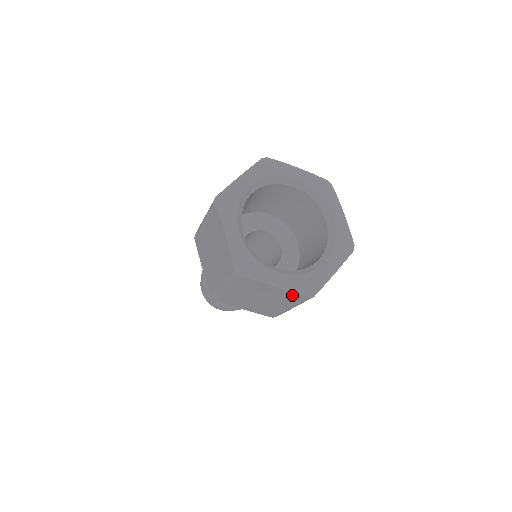
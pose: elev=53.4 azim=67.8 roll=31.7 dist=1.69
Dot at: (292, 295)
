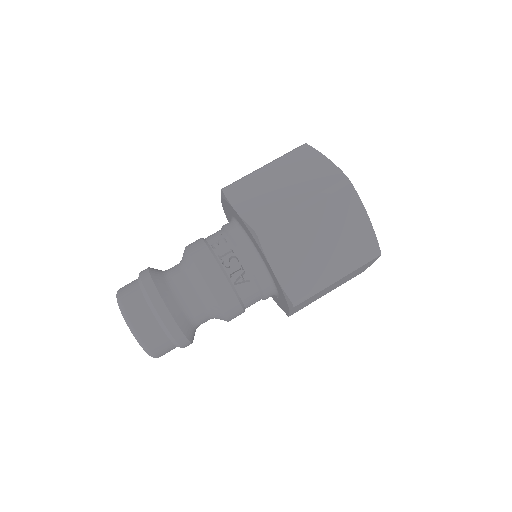
Dot at: (368, 240)
